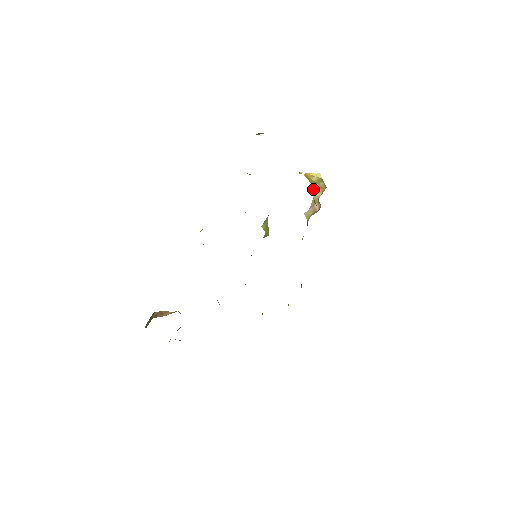
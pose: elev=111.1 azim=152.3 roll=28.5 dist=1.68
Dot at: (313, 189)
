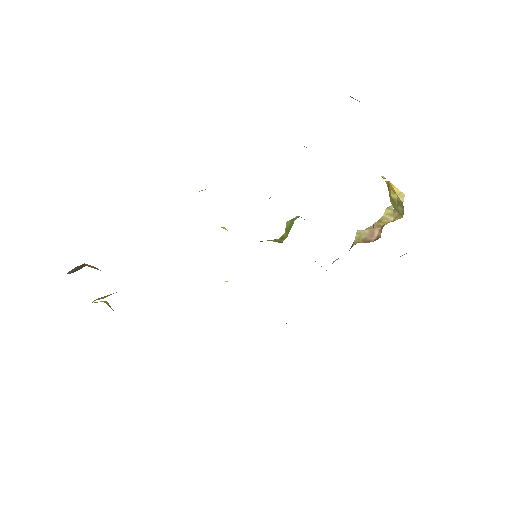
Dot at: occluded
